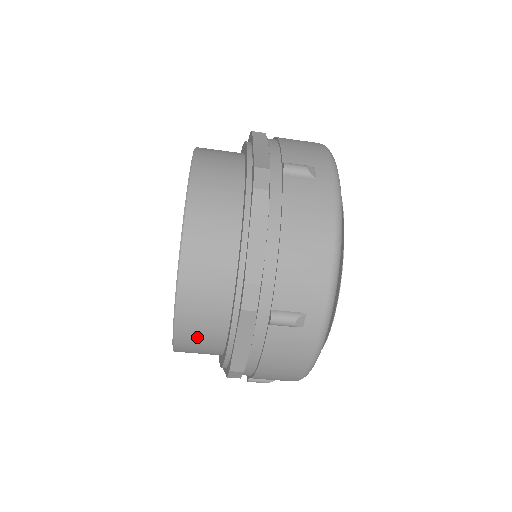
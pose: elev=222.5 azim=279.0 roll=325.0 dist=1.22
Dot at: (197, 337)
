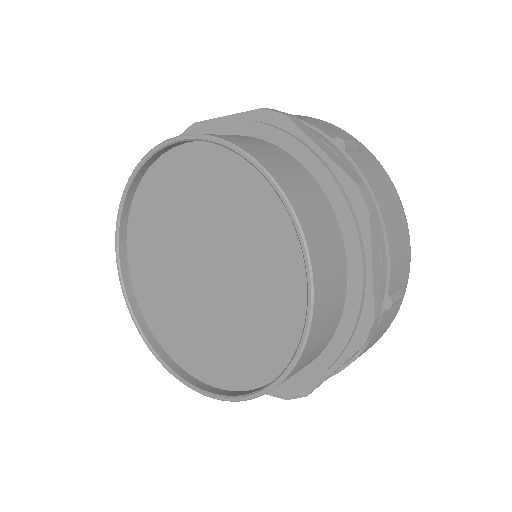
Dot at: occluded
